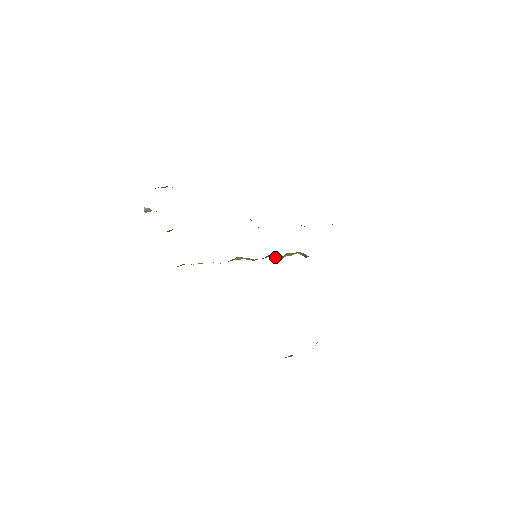
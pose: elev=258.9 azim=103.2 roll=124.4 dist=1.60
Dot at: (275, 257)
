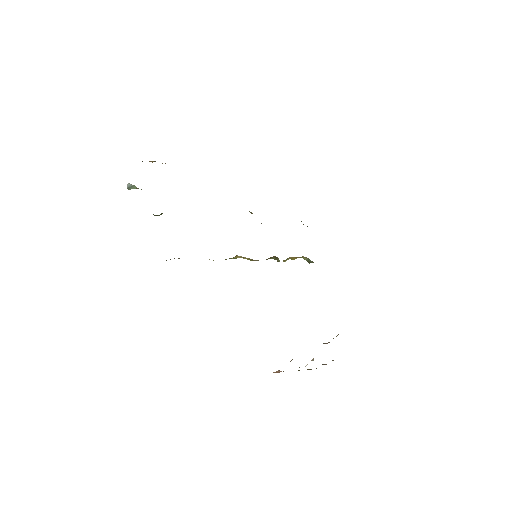
Dot at: (278, 260)
